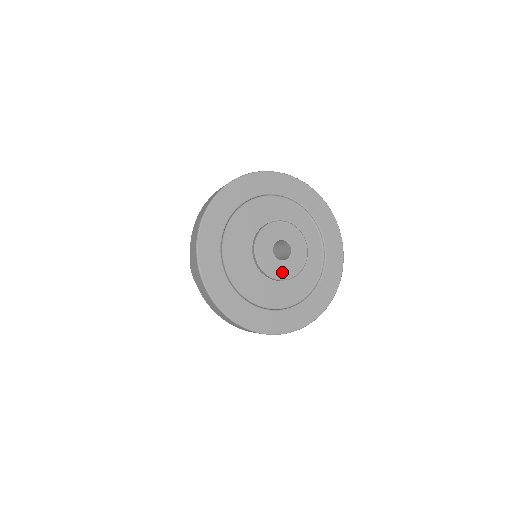
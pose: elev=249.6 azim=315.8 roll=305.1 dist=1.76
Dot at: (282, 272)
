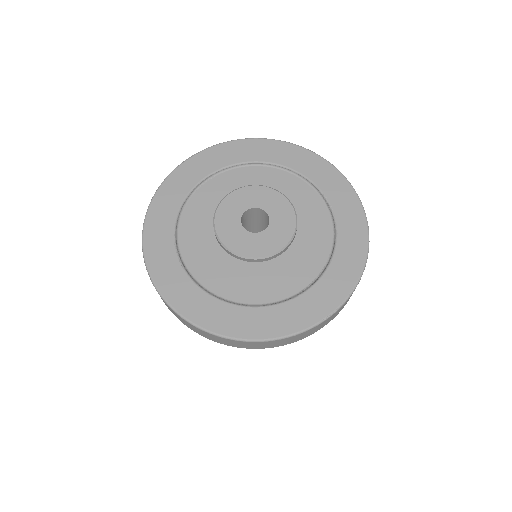
Dot at: (270, 245)
